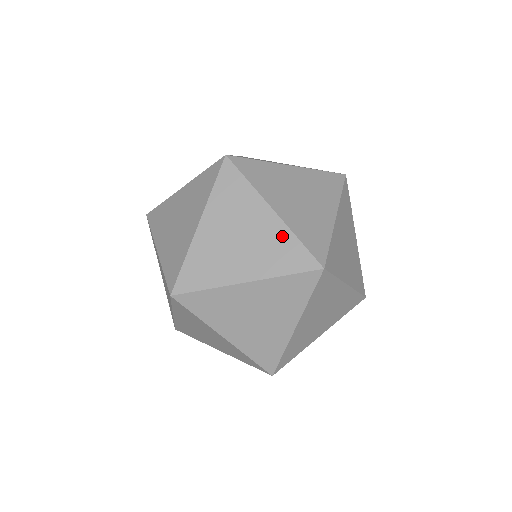
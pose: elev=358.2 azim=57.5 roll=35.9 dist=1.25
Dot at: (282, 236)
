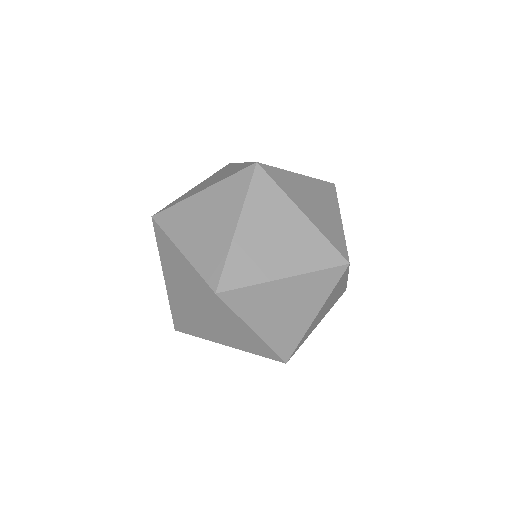
Dot at: (259, 343)
